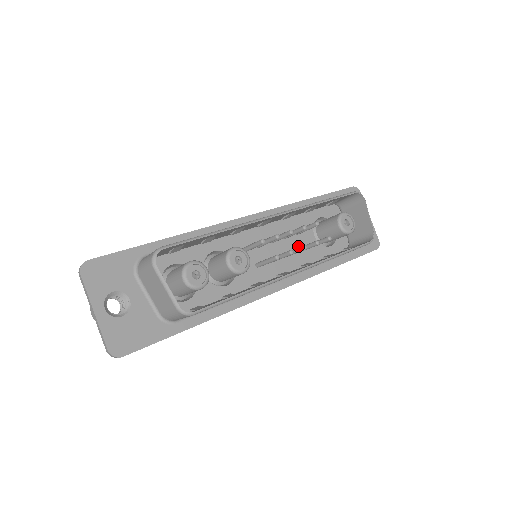
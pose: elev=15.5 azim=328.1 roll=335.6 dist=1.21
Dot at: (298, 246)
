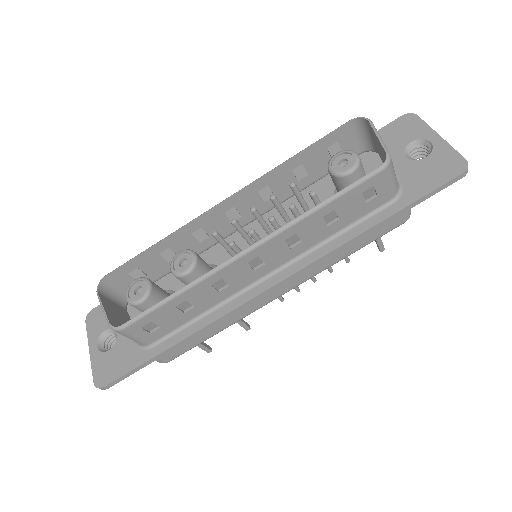
Dot at: occluded
